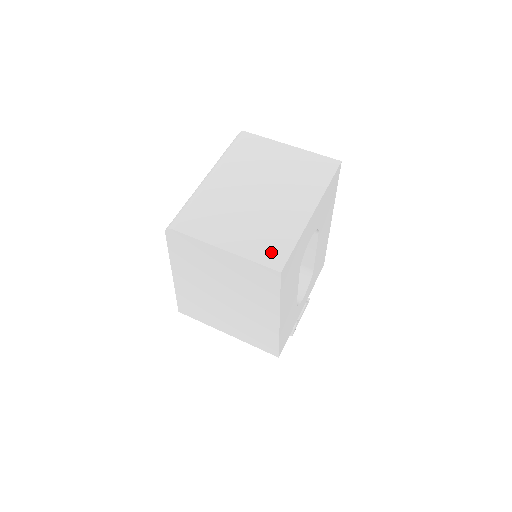
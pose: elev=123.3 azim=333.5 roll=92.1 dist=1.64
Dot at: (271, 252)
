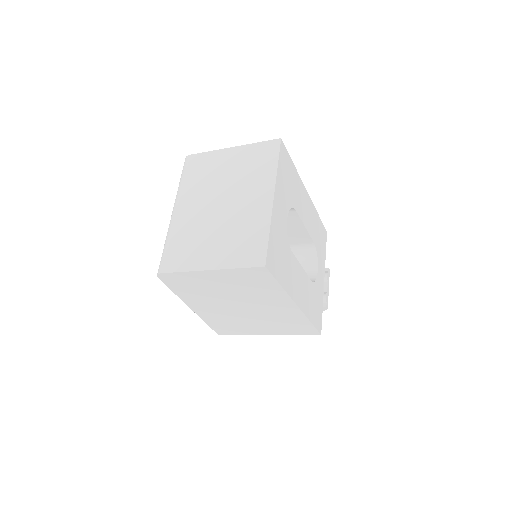
Dot at: (250, 252)
